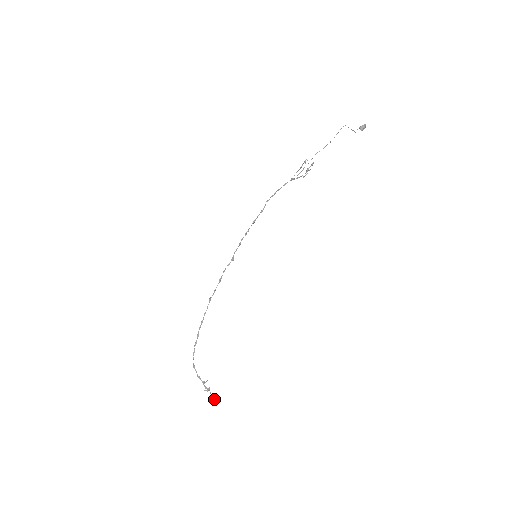
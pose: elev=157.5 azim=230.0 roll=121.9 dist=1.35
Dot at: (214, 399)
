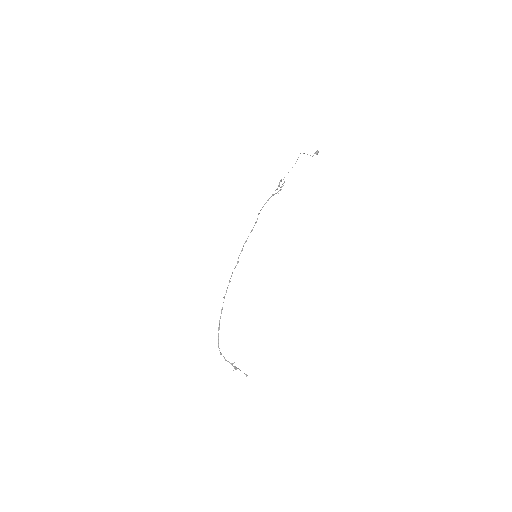
Dot at: occluded
